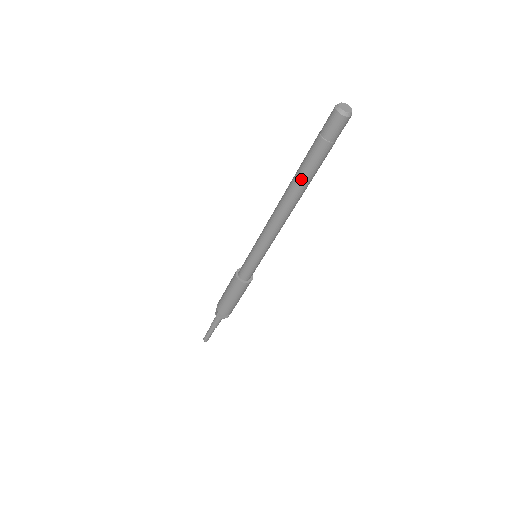
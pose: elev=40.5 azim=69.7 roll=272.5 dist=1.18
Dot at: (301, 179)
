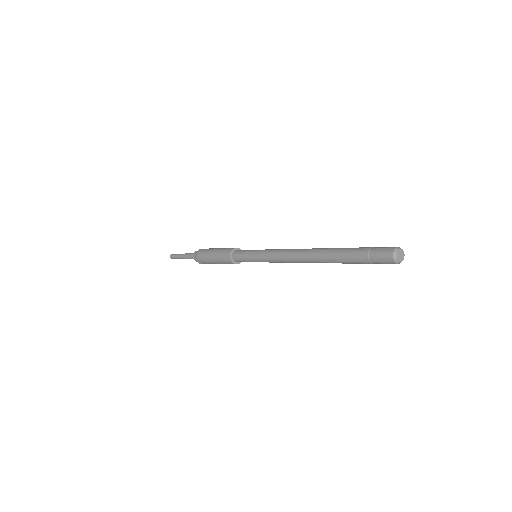
Dot at: (330, 257)
